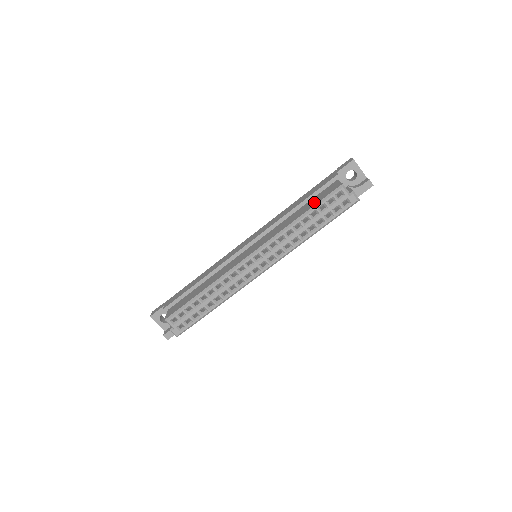
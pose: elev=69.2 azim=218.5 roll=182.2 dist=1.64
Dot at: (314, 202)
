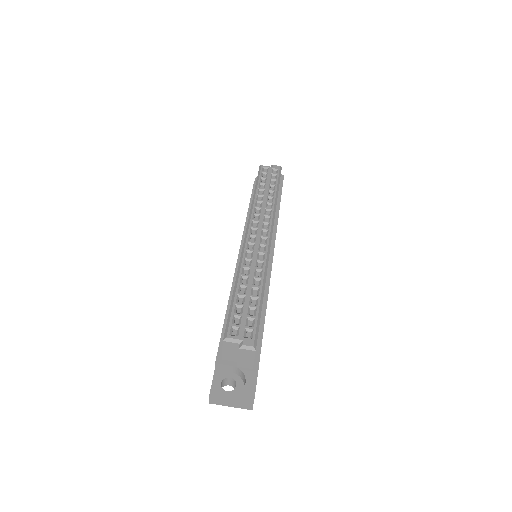
Dot at: occluded
